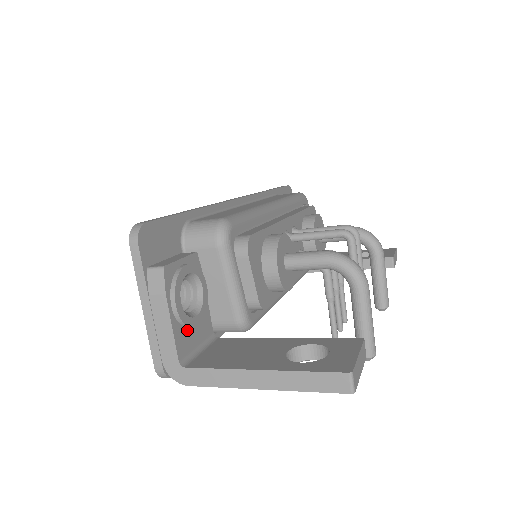
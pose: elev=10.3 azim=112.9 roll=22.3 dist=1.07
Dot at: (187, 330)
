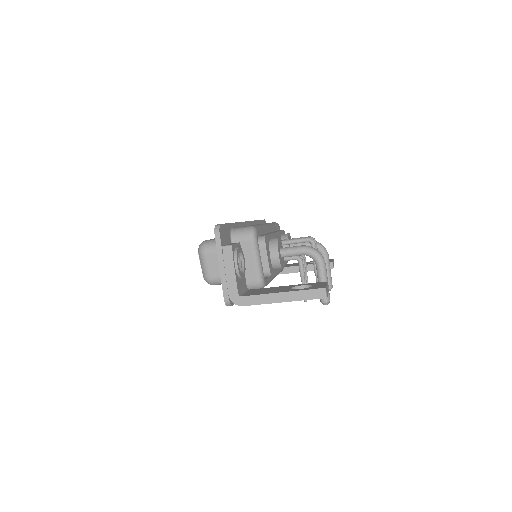
Dot at: (239, 280)
